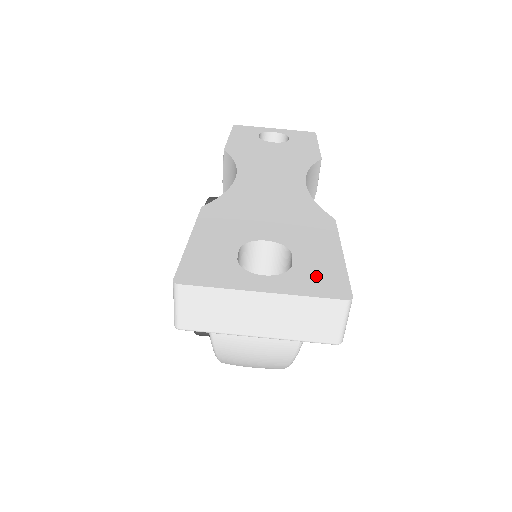
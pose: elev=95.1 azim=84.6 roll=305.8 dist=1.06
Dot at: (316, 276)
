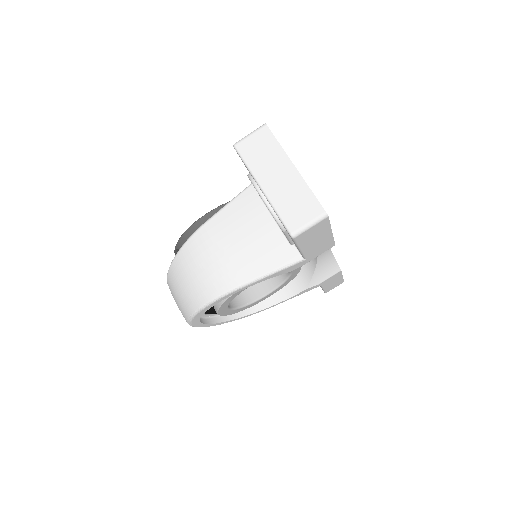
Dot at: occluded
